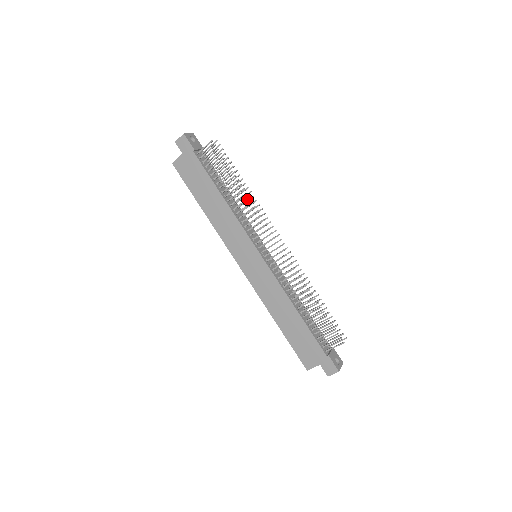
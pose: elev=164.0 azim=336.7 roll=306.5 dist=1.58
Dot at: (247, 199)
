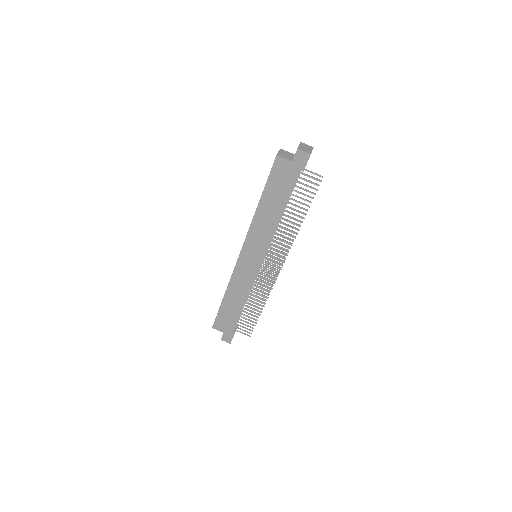
Dot at: (295, 233)
